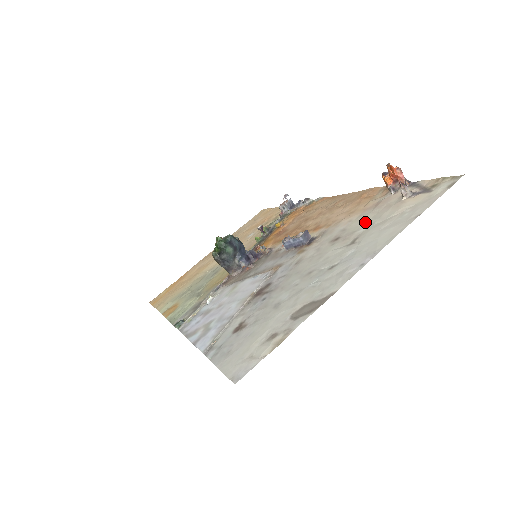
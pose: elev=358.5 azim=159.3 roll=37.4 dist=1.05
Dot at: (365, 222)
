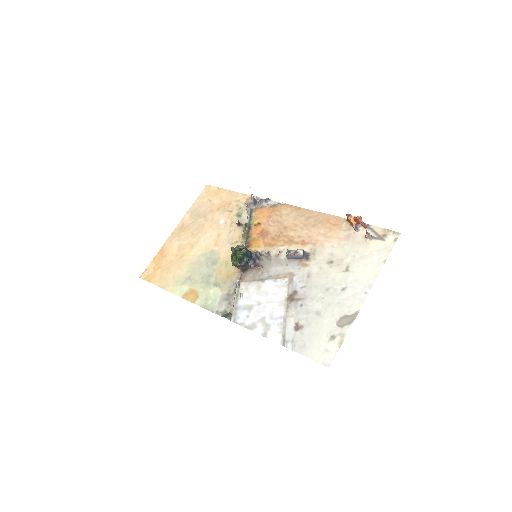
Dot at: (347, 253)
